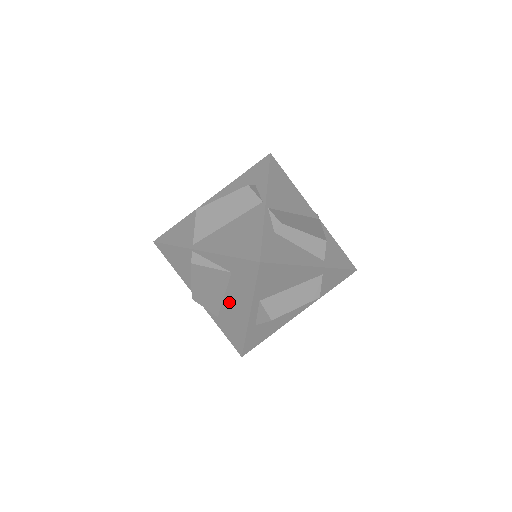
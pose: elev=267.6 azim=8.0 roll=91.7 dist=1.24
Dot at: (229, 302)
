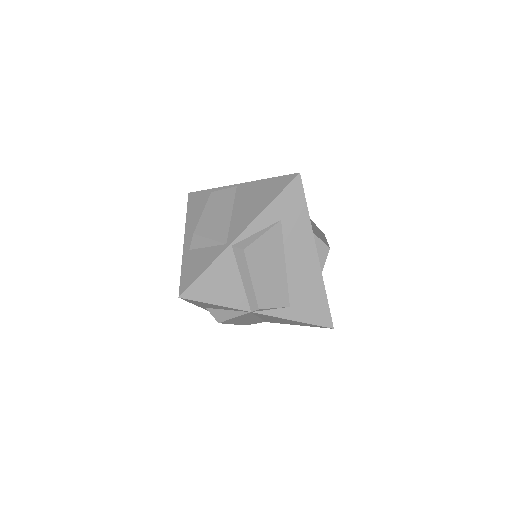
Dot at: (293, 265)
